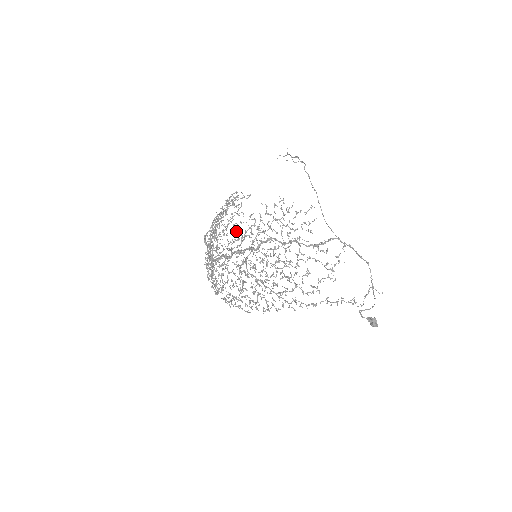
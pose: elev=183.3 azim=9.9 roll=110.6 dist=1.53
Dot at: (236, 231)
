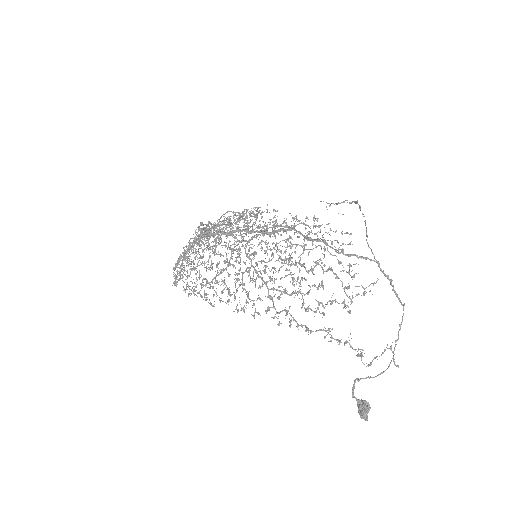
Dot at: occluded
